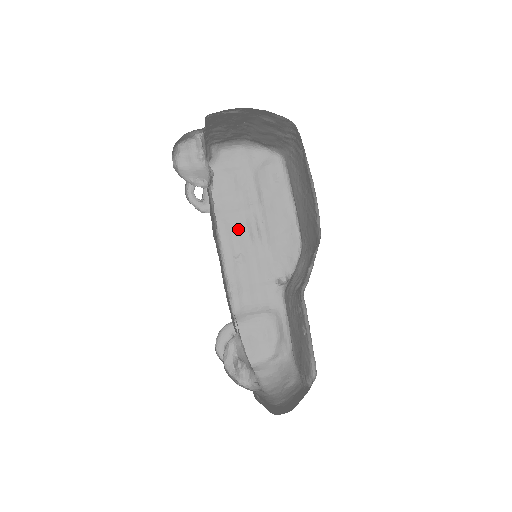
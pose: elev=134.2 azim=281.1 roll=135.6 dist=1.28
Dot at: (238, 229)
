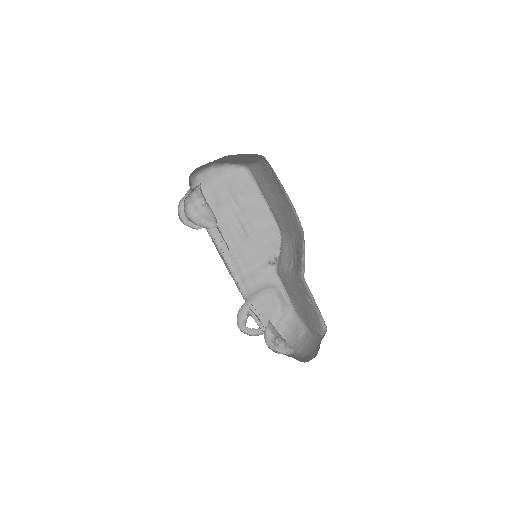
Dot at: (228, 233)
